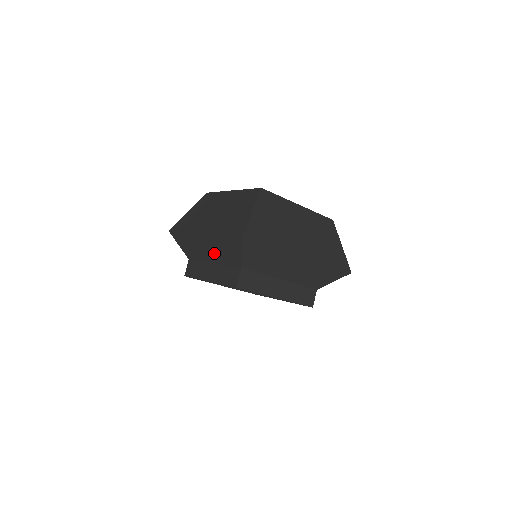
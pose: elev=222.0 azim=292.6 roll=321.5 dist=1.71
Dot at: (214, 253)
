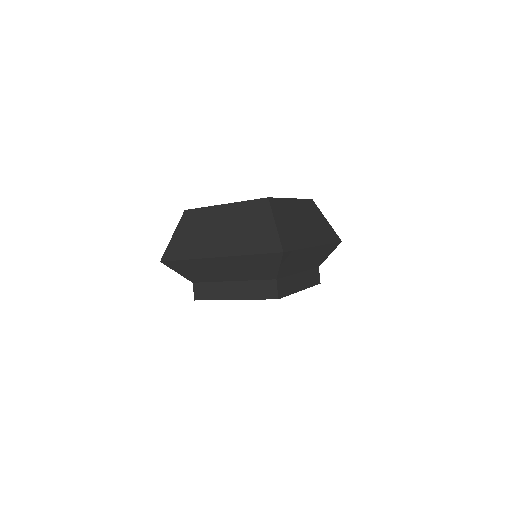
Dot at: (235, 273)
